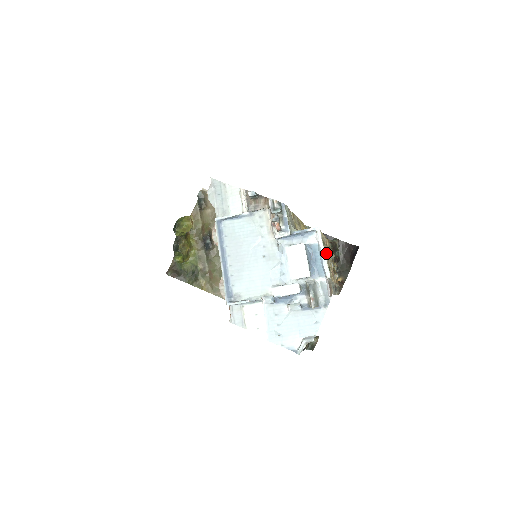
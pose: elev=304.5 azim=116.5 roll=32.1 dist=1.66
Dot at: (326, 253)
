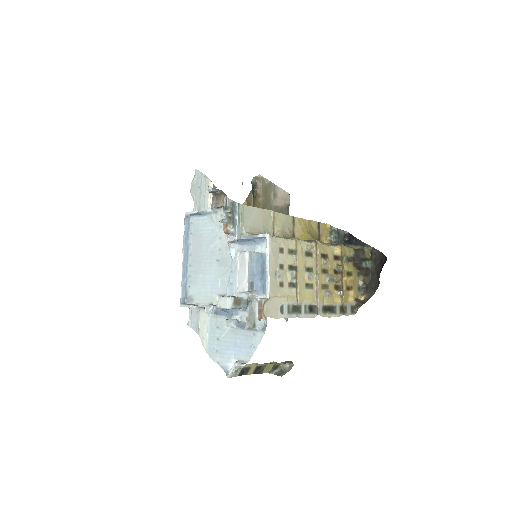
Dot at: (296, 265)
